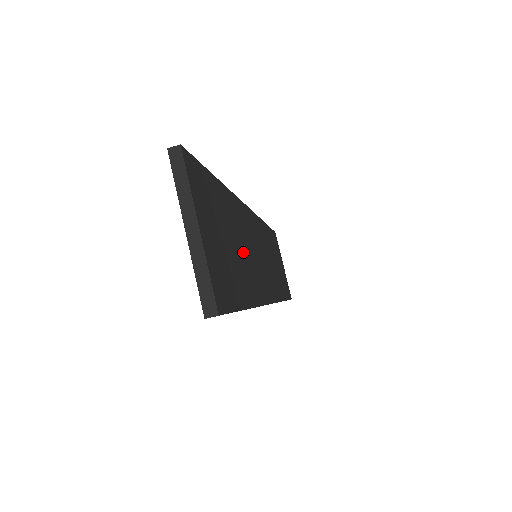
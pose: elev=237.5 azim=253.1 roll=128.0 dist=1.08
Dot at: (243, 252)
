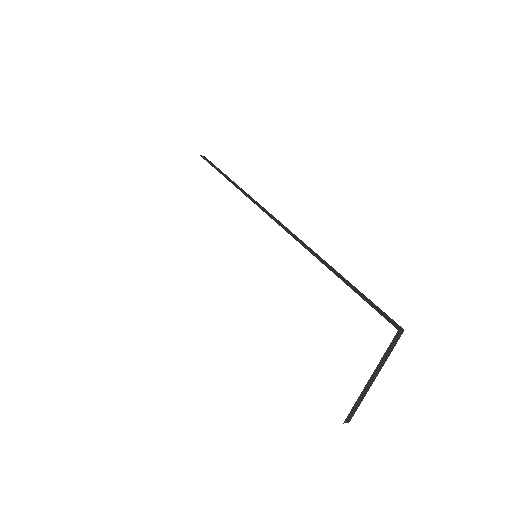
Dot at: occluded
